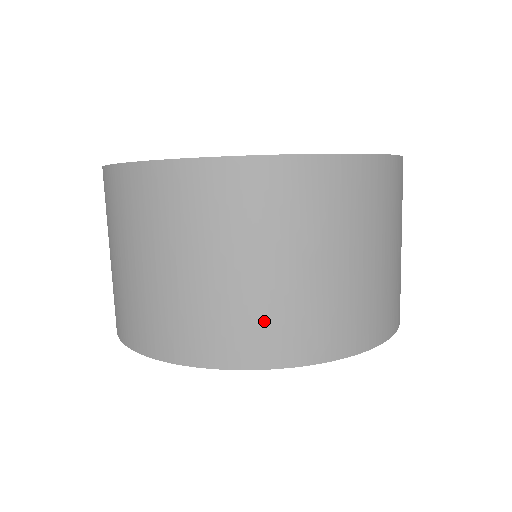
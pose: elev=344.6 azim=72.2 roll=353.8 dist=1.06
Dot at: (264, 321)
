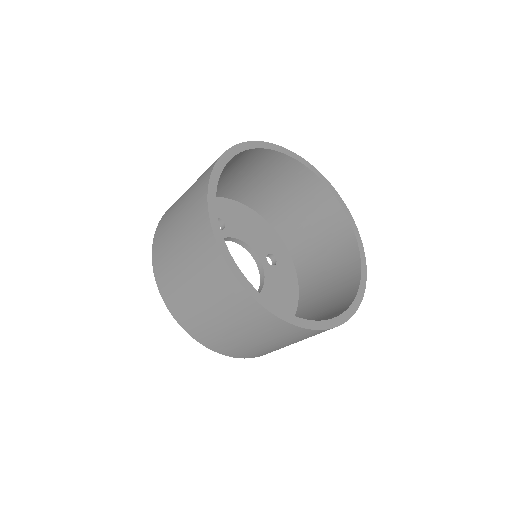
Dot at: occluded
